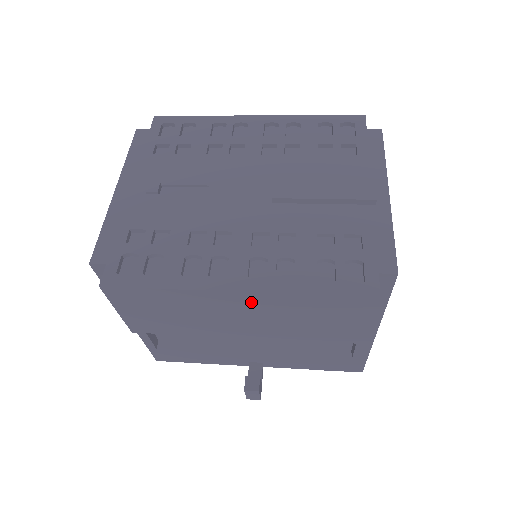
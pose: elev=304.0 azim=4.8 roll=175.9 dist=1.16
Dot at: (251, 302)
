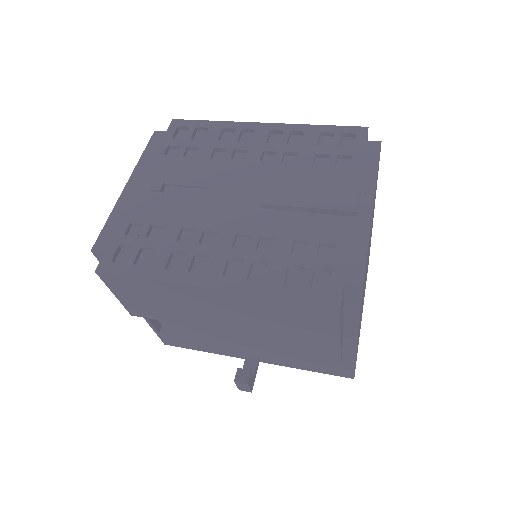
Dot at: (225, 299)
